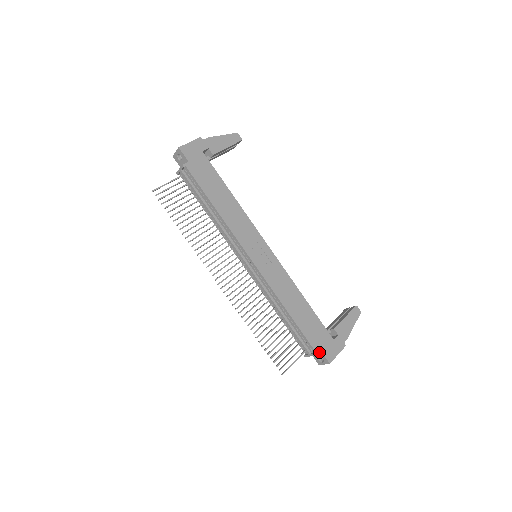
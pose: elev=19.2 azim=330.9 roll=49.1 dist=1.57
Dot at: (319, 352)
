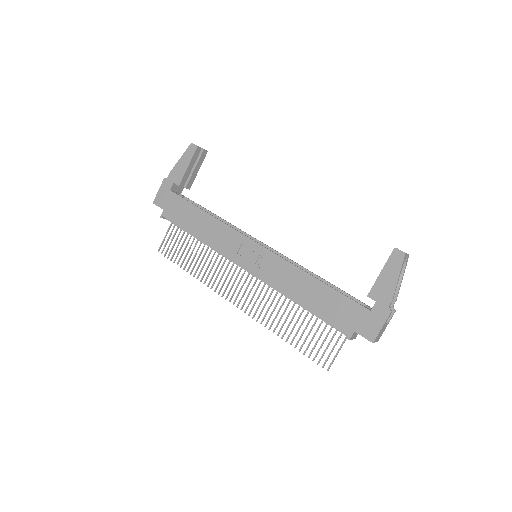
Dot at: (357, 332)
